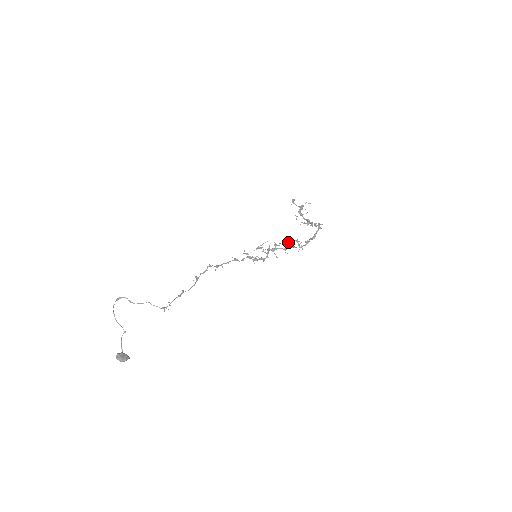
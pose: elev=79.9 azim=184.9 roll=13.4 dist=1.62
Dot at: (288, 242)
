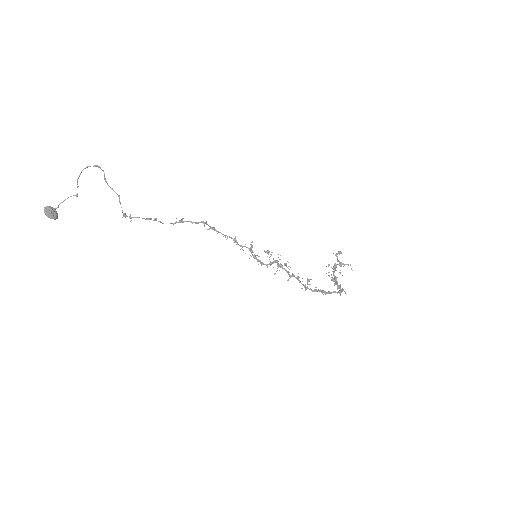
Dot at: occluded
